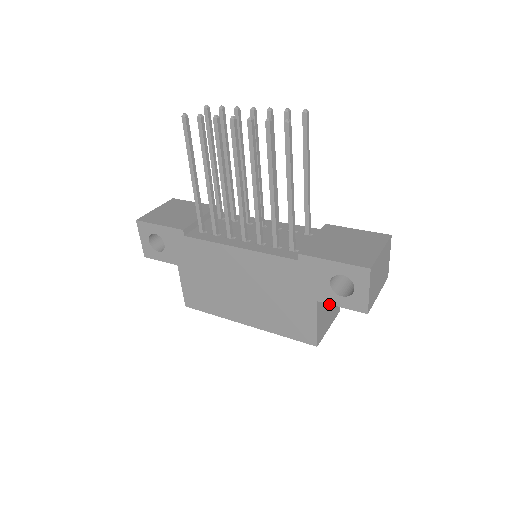
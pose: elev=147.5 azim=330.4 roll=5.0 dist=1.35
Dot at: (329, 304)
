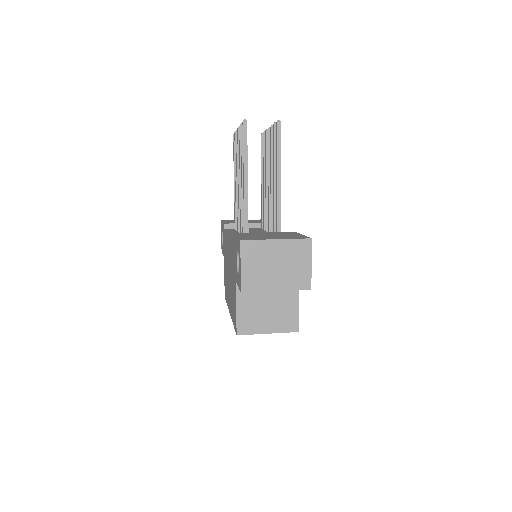
Dot at: (268, 305)
